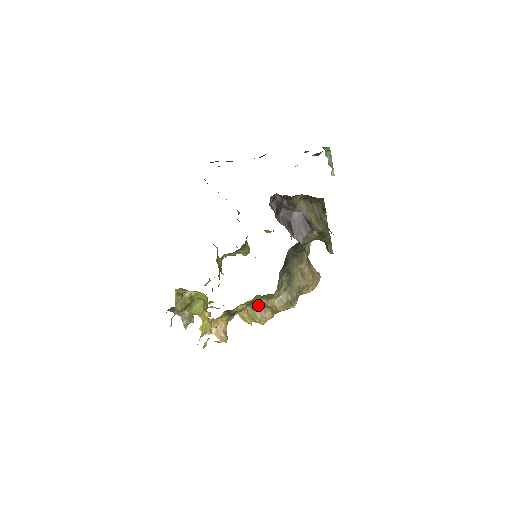
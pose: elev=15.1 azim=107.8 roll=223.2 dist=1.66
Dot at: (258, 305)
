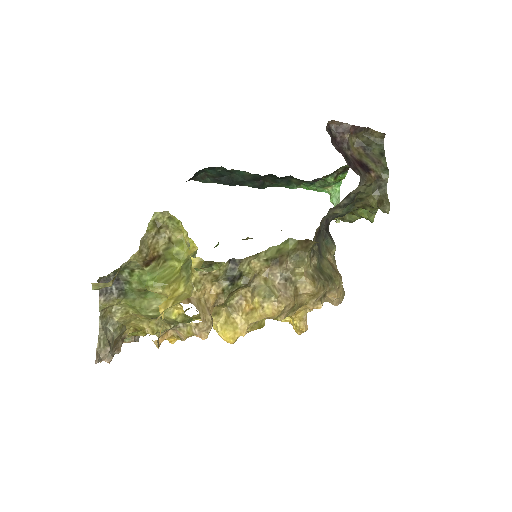
Dot at: (279, 272)
